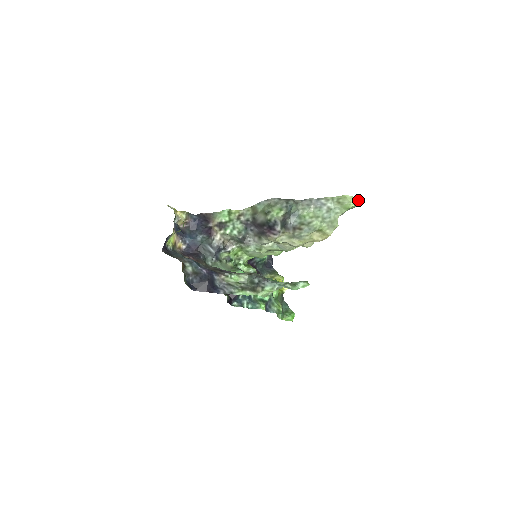
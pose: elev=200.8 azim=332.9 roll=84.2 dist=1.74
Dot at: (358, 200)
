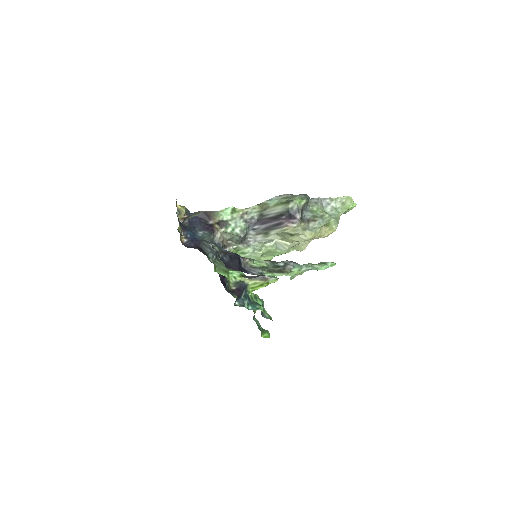
Dot at: (354, 203)
